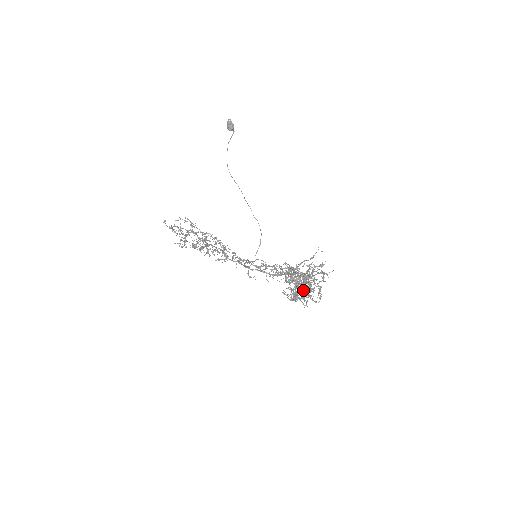
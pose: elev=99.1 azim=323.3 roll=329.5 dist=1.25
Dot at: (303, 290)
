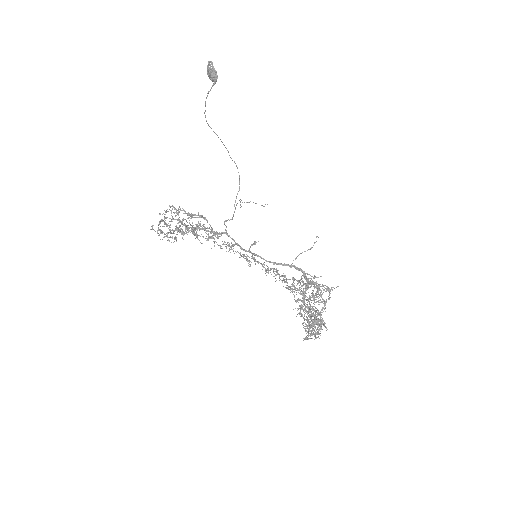
Dot at: occluded
